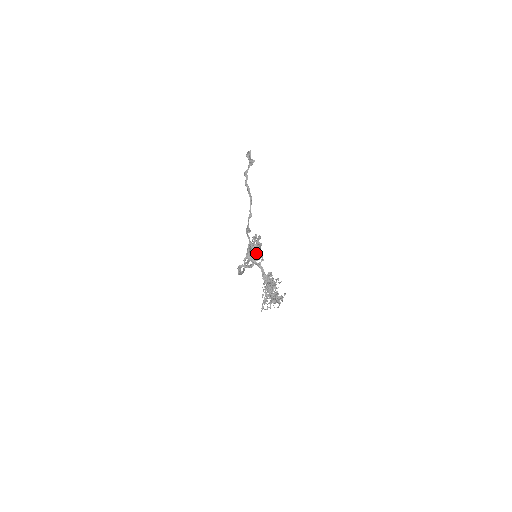
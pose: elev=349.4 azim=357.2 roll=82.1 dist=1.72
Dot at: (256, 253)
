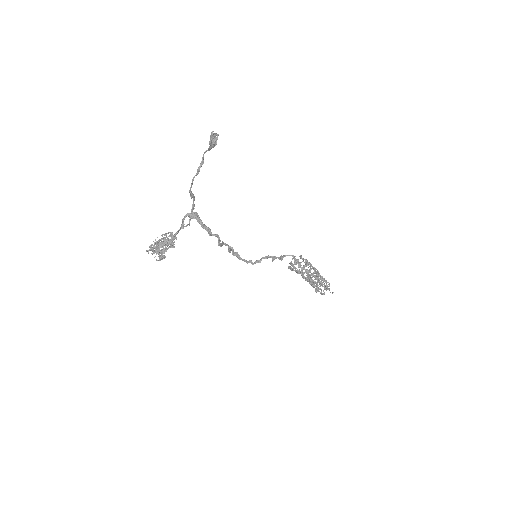
Dot at: (314, 283)
